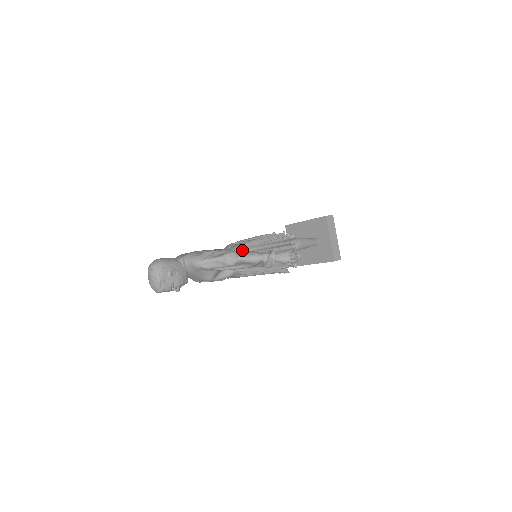
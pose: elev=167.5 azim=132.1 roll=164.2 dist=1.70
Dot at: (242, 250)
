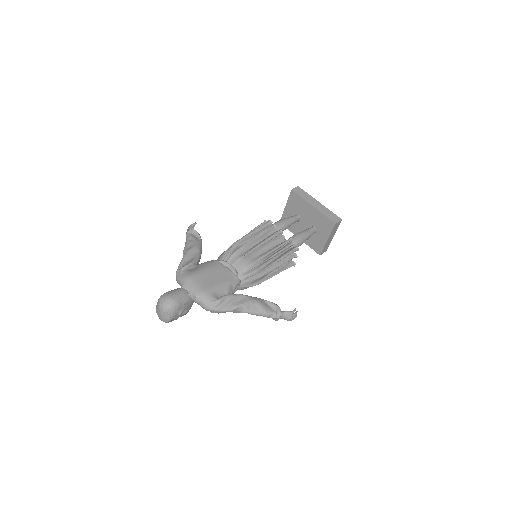
Dot at: (252, 300)
